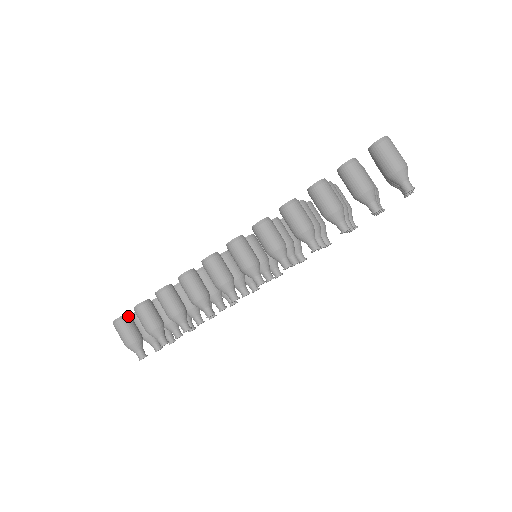
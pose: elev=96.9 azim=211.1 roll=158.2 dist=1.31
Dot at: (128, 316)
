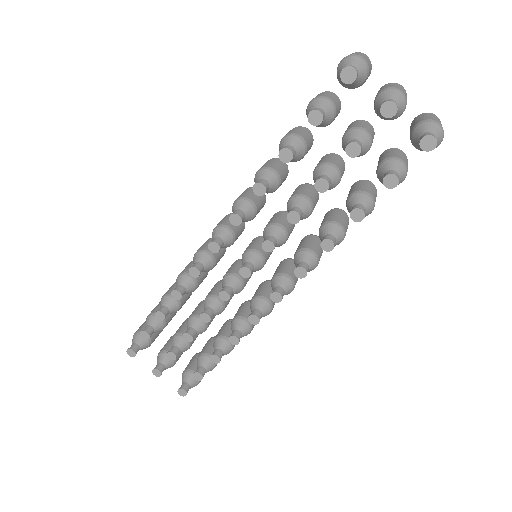
Dot at: occluded
